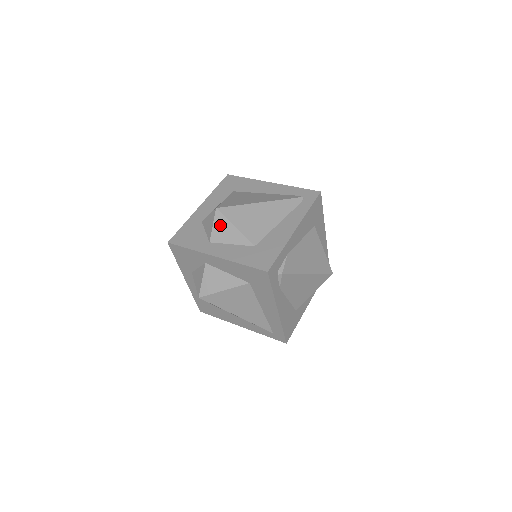
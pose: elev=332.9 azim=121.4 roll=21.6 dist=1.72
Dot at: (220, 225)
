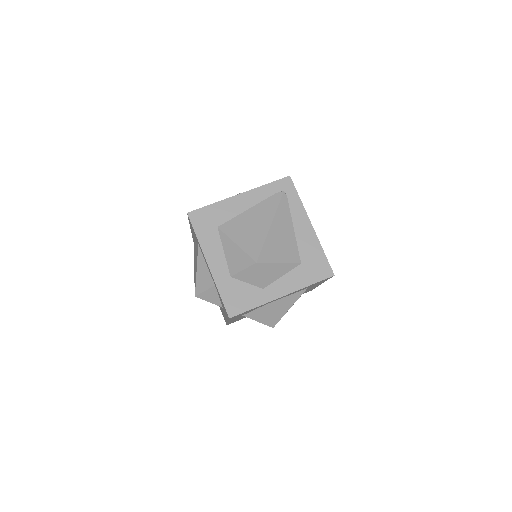
Dot at: (266, 271)
